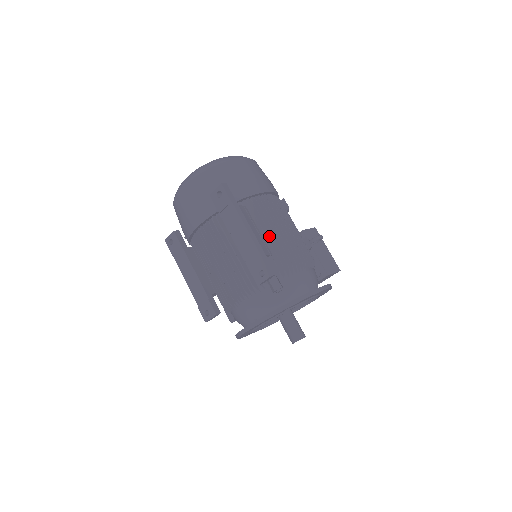
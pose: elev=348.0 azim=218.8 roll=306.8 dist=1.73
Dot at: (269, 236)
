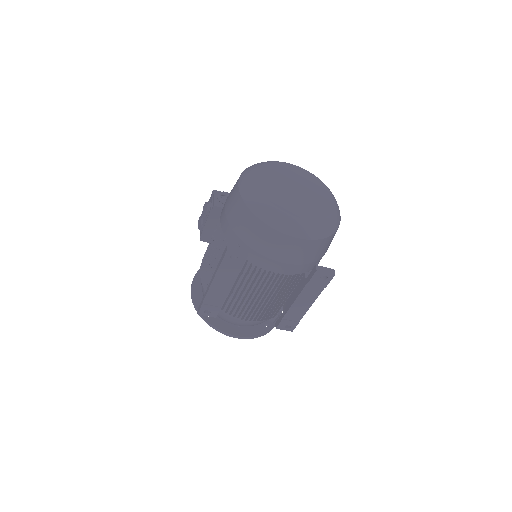
Dot at: occluded
